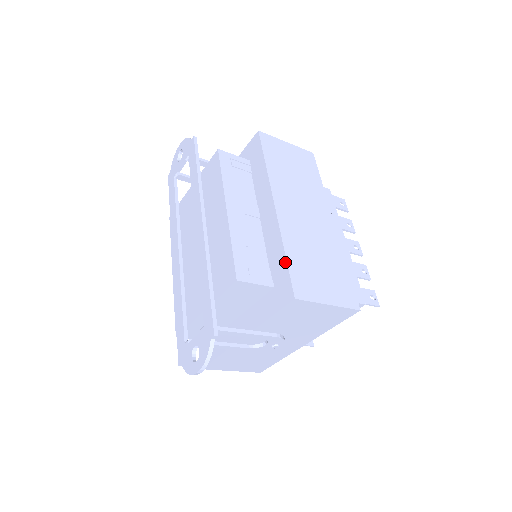
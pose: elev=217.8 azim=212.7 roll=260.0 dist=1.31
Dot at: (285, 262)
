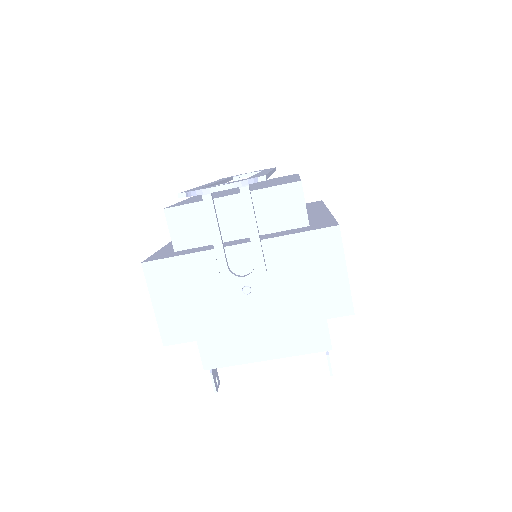
Dot at: (333, 218)
